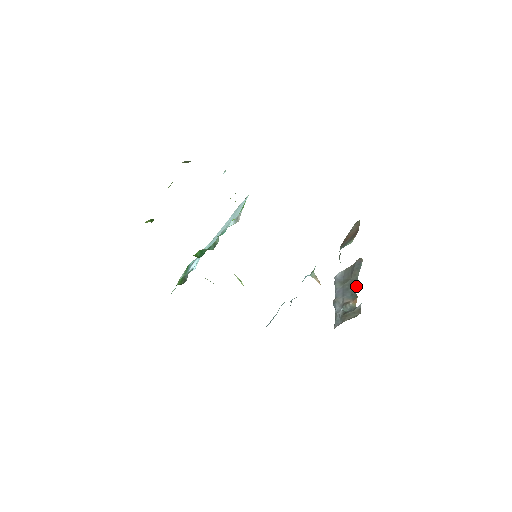
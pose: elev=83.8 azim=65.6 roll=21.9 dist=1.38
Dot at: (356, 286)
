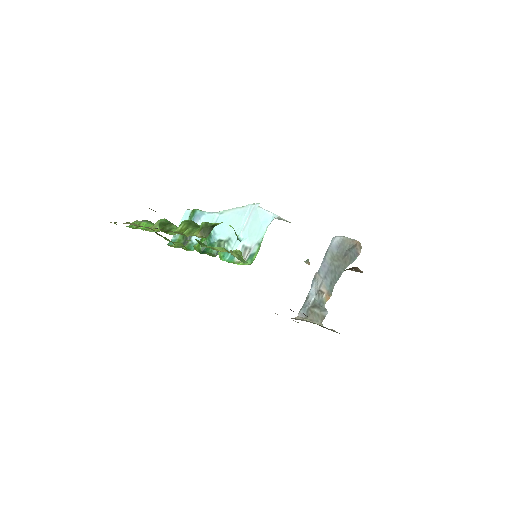
Dot at: (338, 278)
